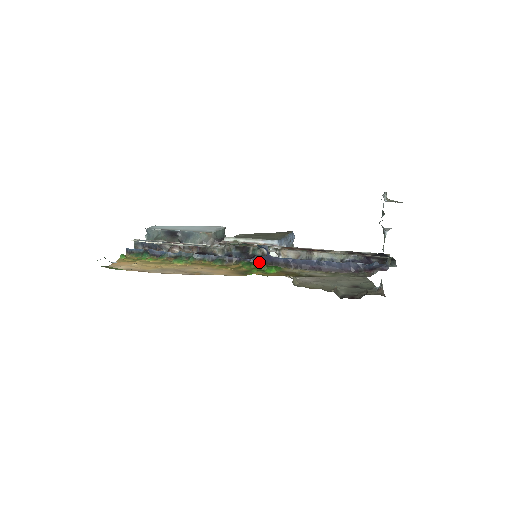
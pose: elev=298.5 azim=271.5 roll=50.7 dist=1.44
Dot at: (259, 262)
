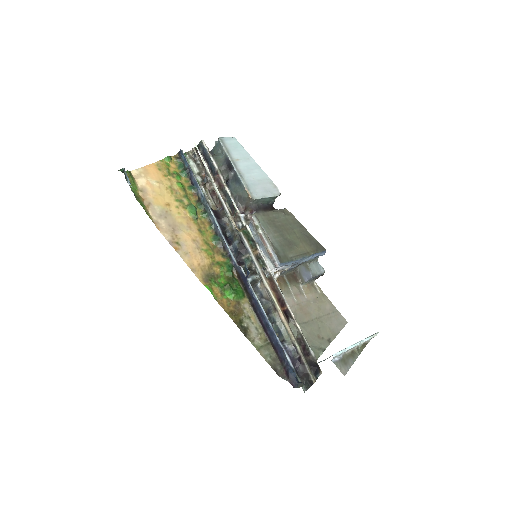
Dot at: (238, 273)
